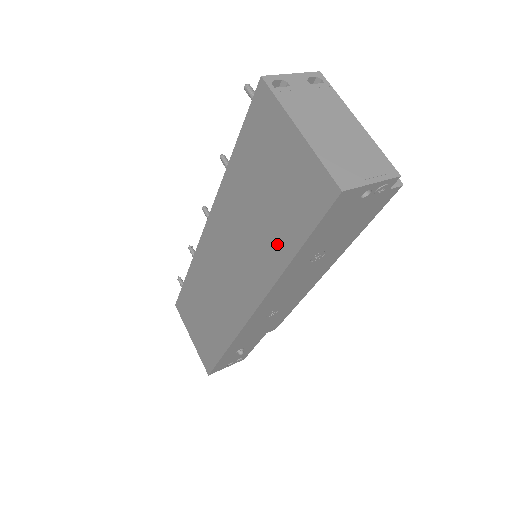
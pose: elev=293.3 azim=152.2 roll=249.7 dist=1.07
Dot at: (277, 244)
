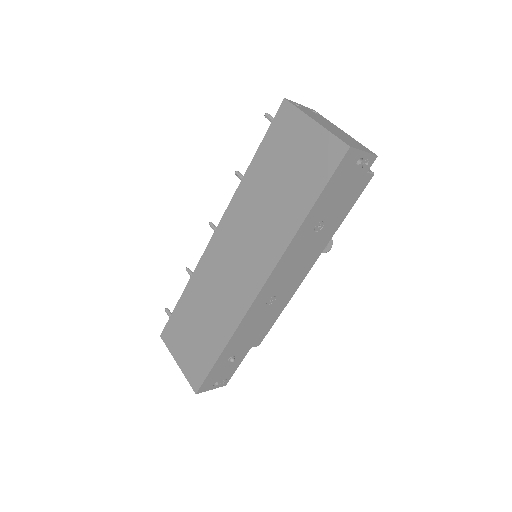
Dot at: (292, 210)
